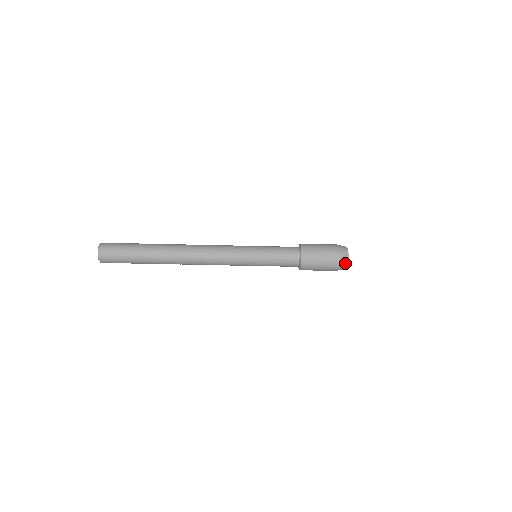
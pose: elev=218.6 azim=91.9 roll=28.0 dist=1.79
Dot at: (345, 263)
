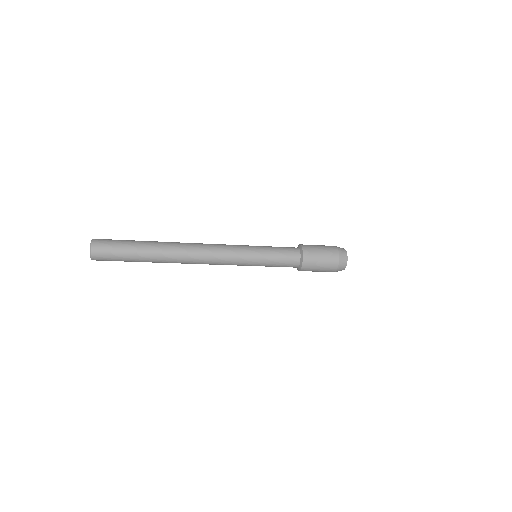
Dot at: (341, 270)
